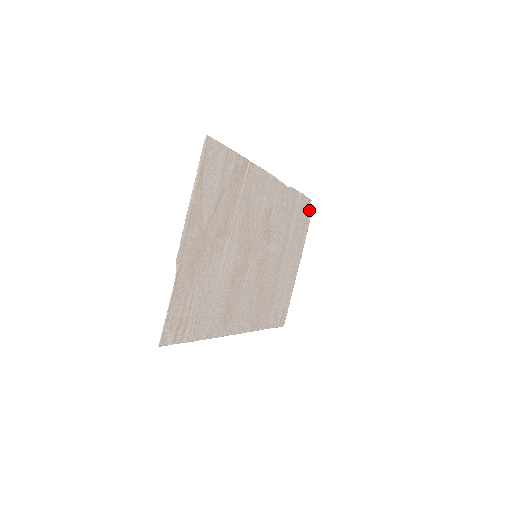
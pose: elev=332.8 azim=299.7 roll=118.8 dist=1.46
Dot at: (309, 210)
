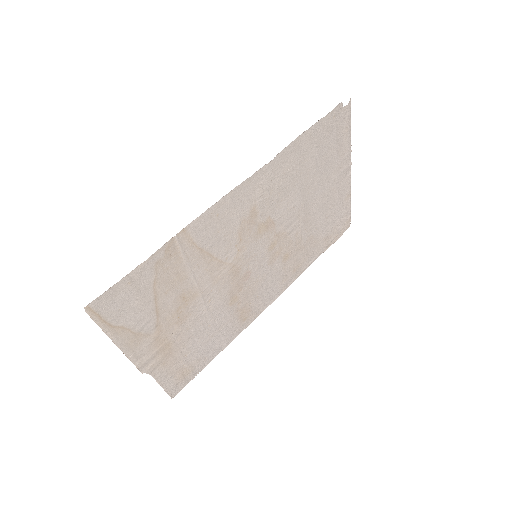
Dot at: (342, 114)
